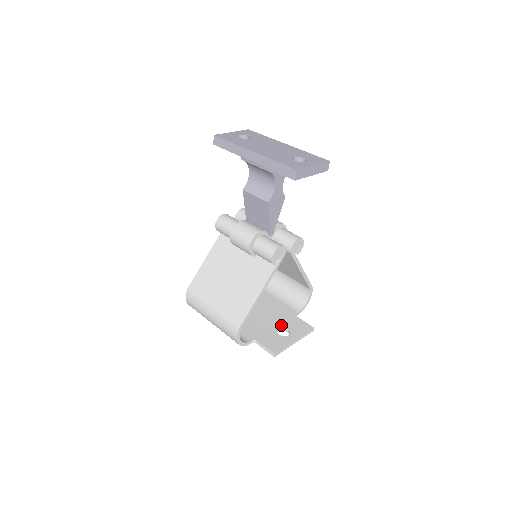
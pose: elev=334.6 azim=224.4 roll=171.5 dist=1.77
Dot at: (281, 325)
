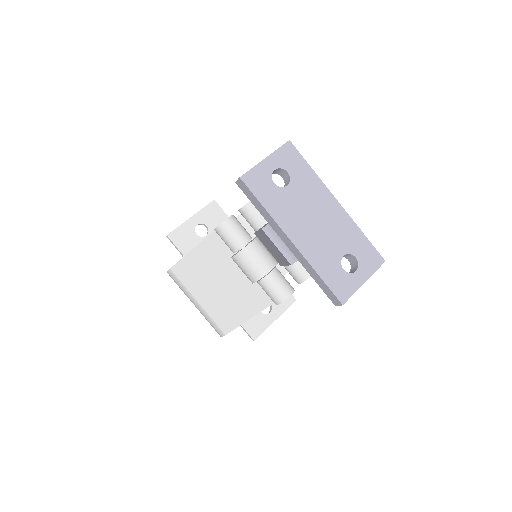
Dot at: occluded
